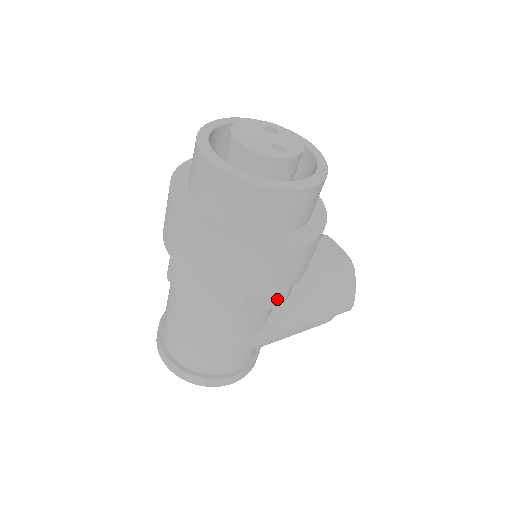
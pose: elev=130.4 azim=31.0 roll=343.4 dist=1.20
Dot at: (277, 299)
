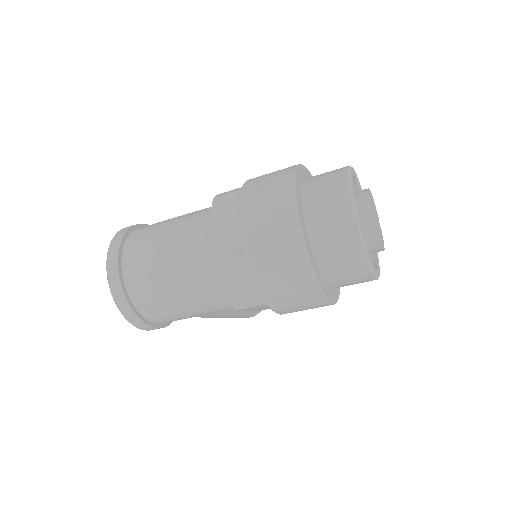
Dot at: (262, 309)
